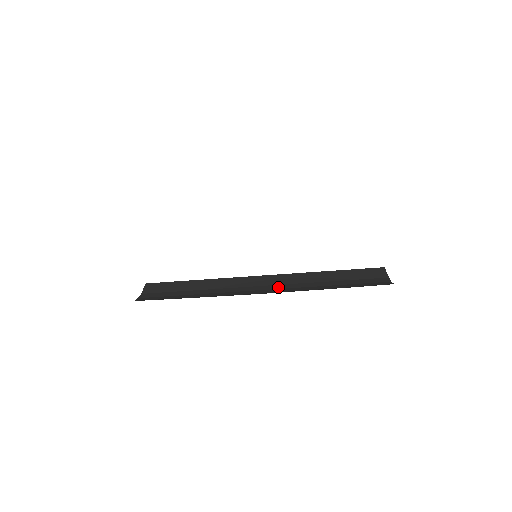
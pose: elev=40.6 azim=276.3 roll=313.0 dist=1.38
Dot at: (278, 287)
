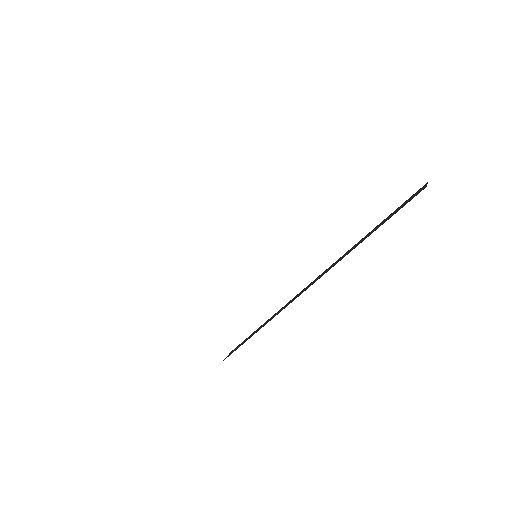
Dot at: occluded
